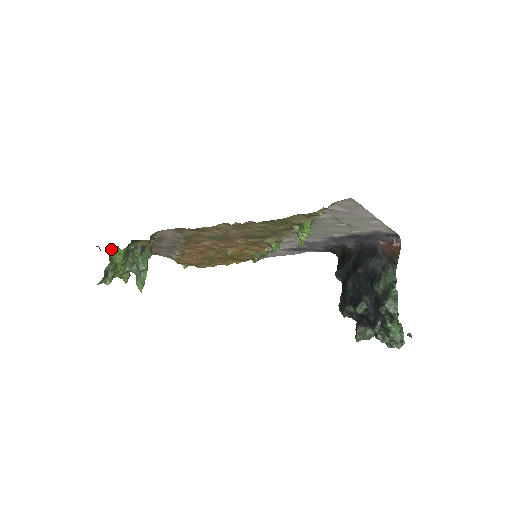
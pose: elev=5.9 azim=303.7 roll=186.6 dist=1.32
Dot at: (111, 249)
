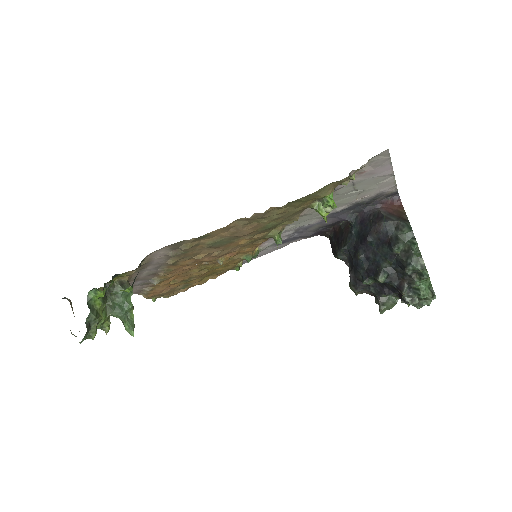
Dot at: occluded
